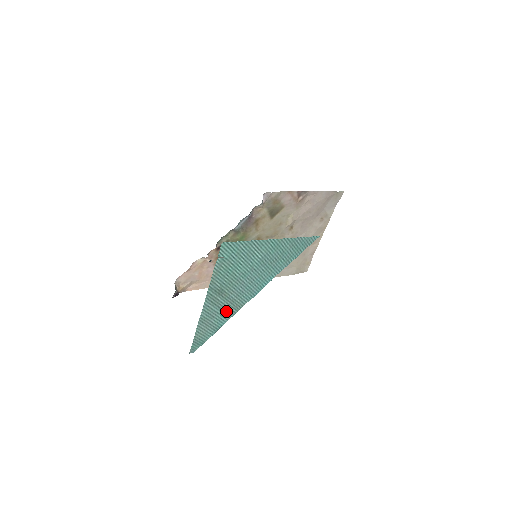
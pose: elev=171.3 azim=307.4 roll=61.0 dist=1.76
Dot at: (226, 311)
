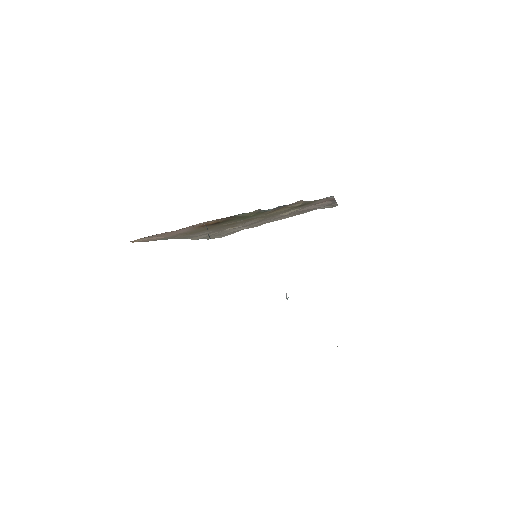
Dot at: occluded
